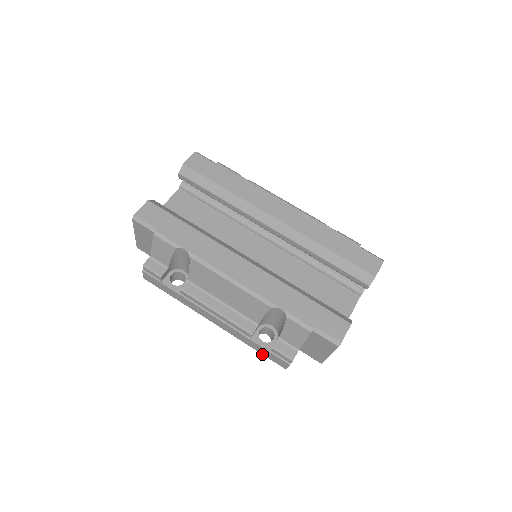
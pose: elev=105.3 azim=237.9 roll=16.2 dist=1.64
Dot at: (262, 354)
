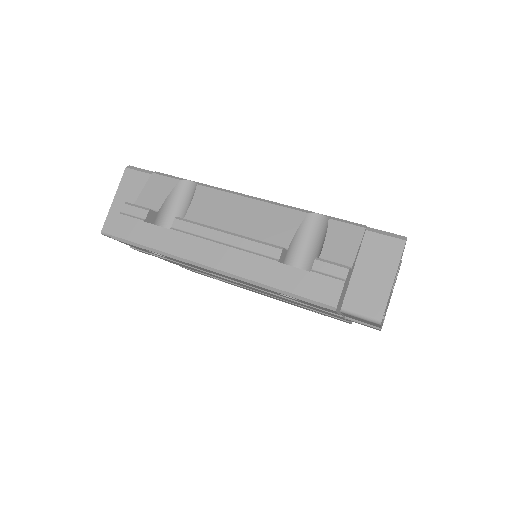
Dot at: (294, 294)
